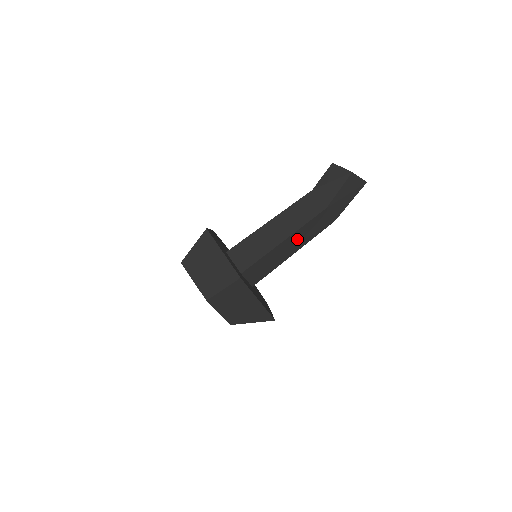
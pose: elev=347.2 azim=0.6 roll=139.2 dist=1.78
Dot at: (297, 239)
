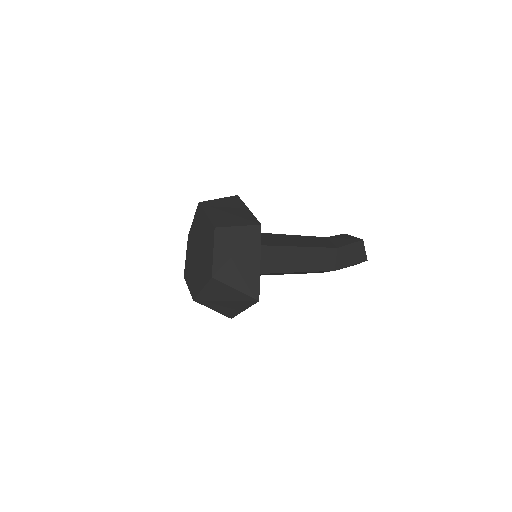
Dot at: (303, 257)
